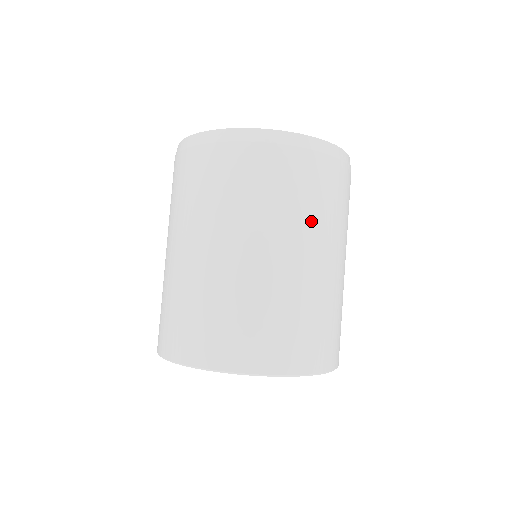
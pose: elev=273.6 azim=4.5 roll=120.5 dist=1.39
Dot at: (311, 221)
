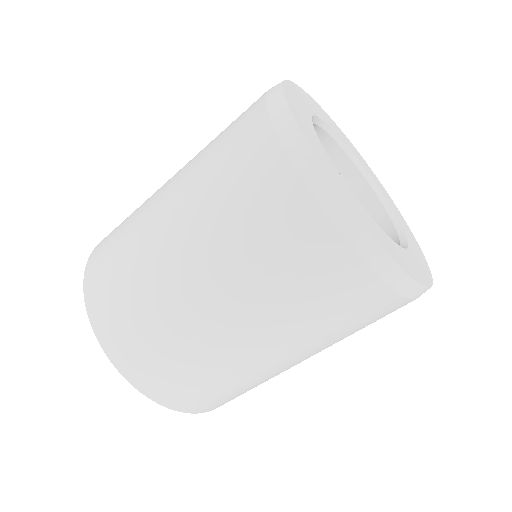
Dot at: occluded
